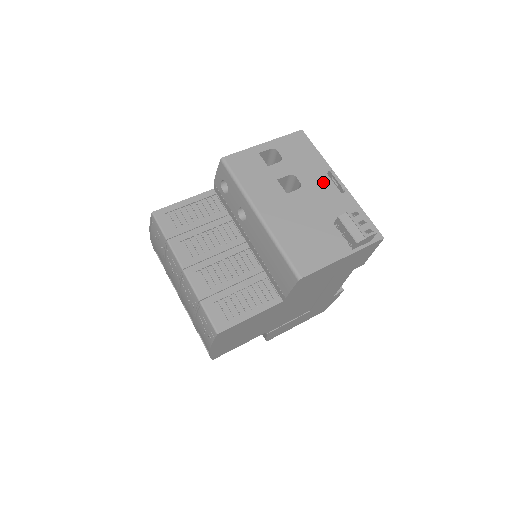
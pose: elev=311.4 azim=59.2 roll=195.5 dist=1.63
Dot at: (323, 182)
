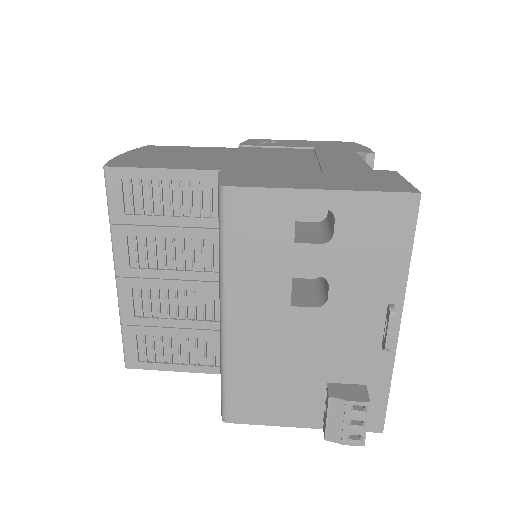
Dot at: (367, 315)
